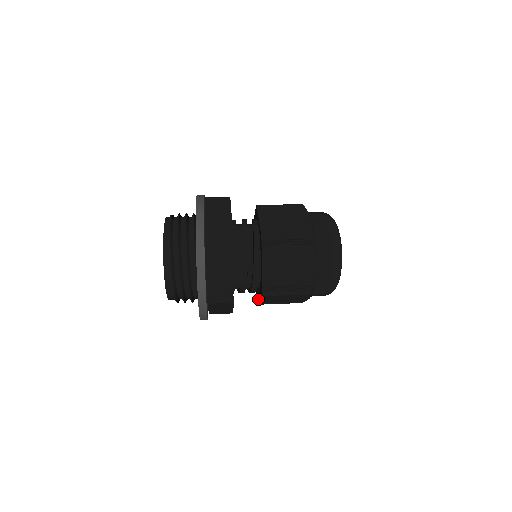
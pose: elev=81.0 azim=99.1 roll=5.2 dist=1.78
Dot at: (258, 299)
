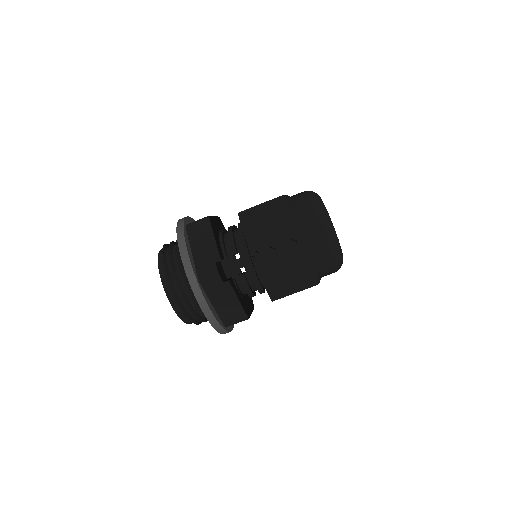
Dot at: (265, 287)
